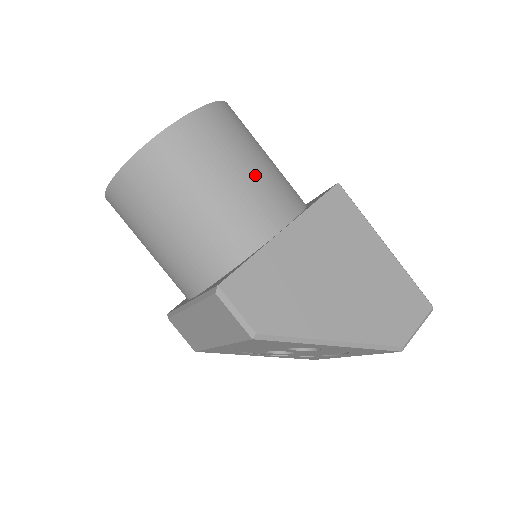
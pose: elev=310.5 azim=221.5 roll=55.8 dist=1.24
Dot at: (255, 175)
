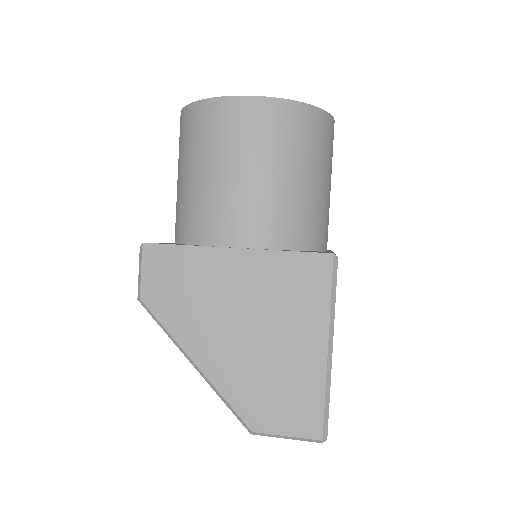
Dot at: (255, 186)
